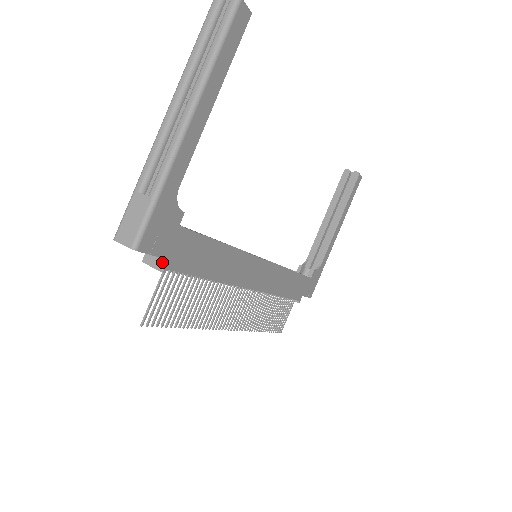
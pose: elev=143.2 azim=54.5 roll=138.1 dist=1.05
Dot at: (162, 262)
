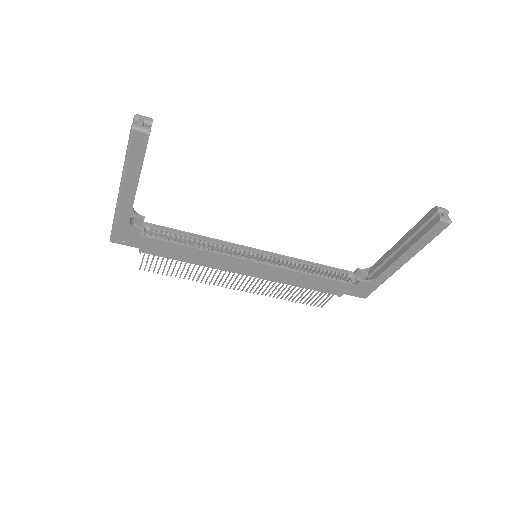
Dot at: (140, 247)
